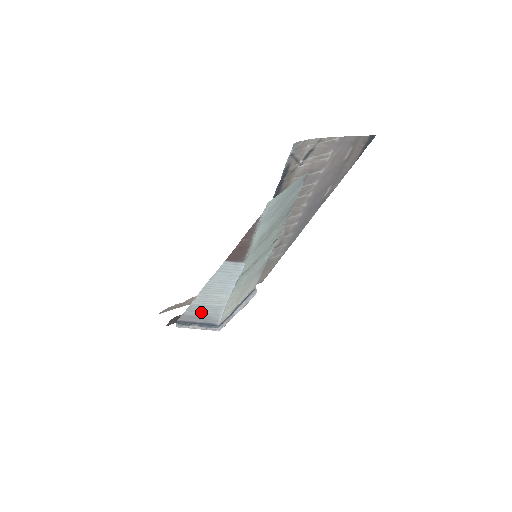
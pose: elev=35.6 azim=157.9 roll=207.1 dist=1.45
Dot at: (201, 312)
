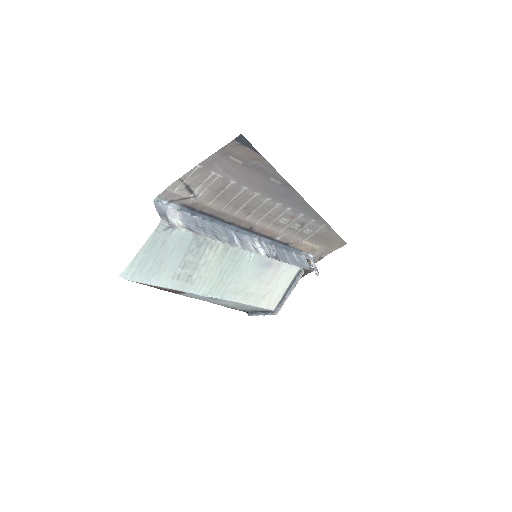
Dot at: (242, 308)
